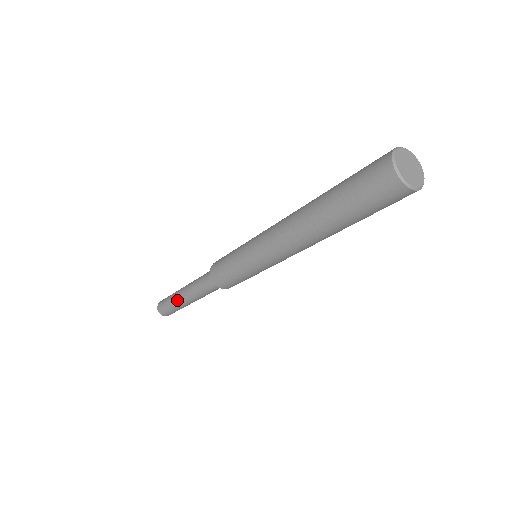
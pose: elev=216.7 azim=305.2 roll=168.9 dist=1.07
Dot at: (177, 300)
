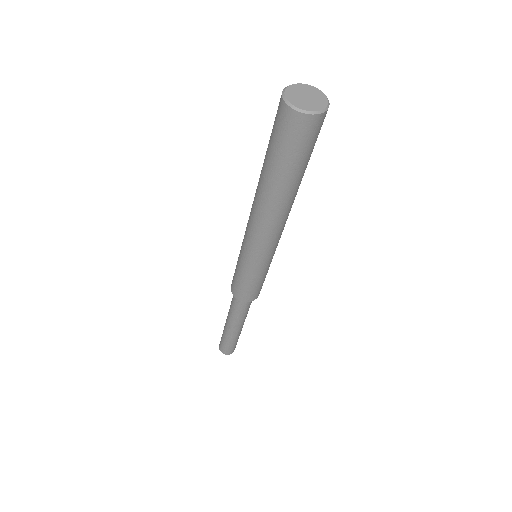
Dot at: (226, 332)
